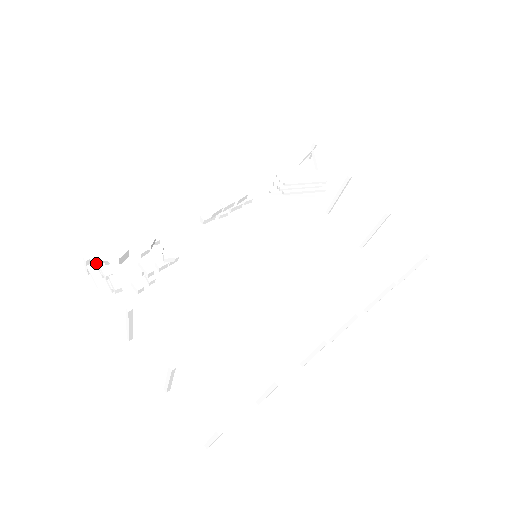
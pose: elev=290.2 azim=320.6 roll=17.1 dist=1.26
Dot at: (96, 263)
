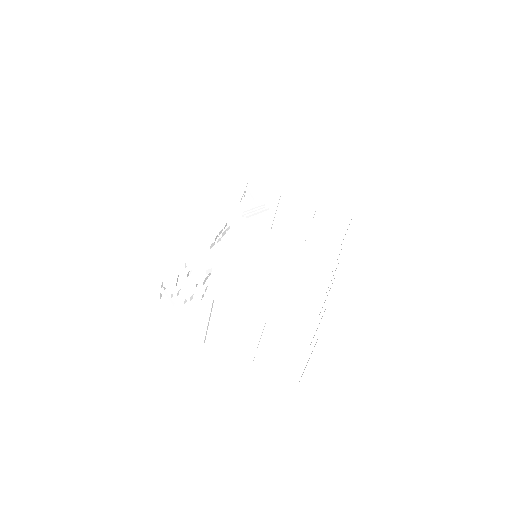
Dot at: (164, 287)
